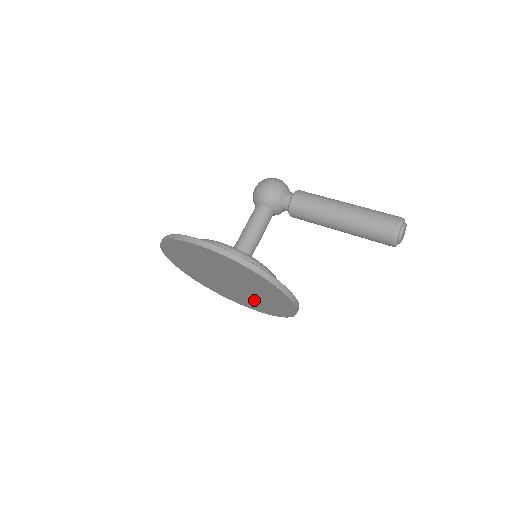
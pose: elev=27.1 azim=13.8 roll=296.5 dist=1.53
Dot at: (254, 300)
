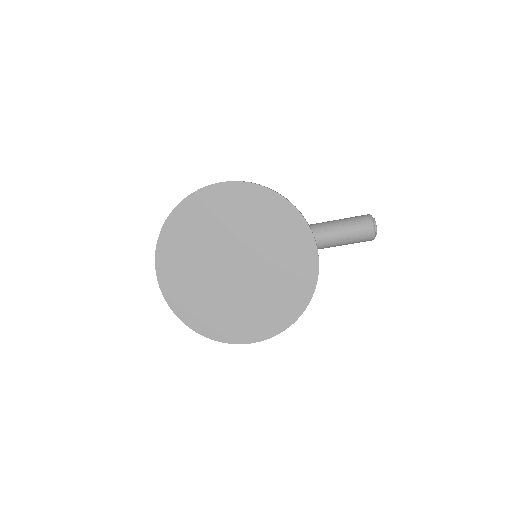
Dot at: (265, 296)
